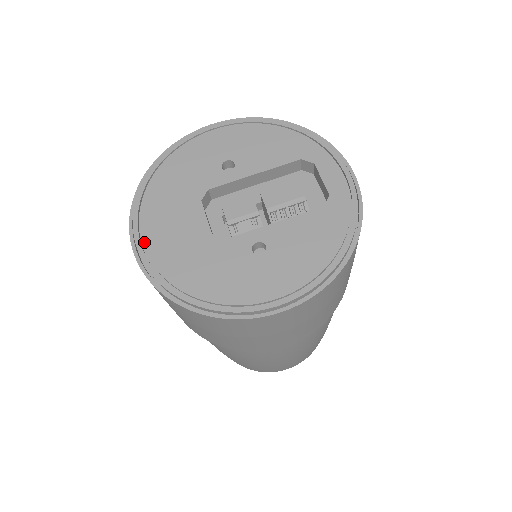
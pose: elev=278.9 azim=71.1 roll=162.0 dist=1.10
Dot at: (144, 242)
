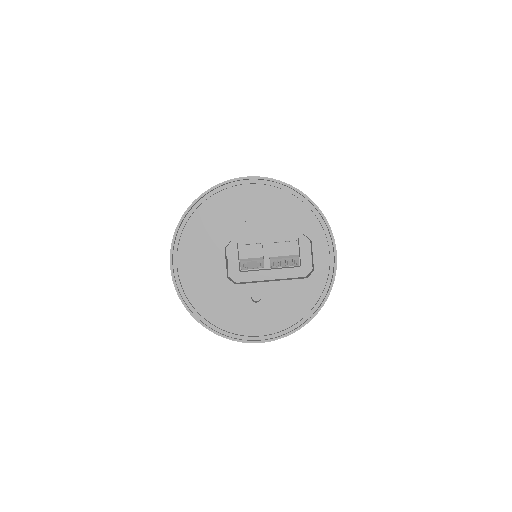
Dot at: (180, 271)
